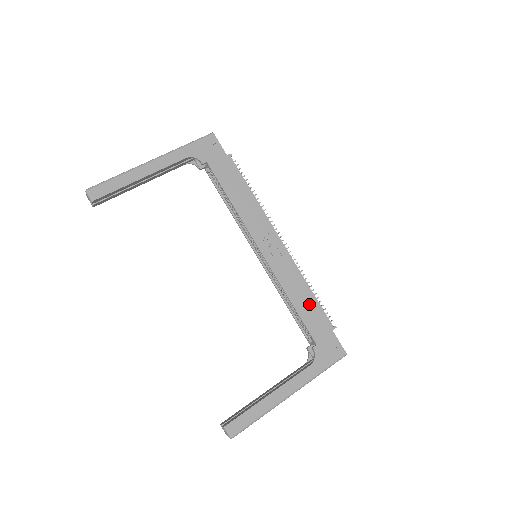
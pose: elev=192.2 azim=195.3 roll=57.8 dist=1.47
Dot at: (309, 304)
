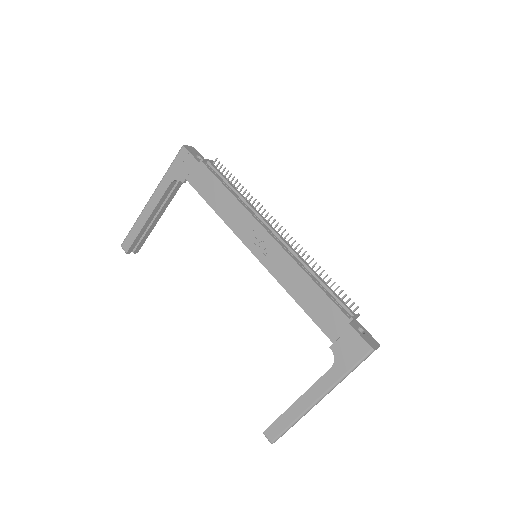
Dot at: (314, 298)
